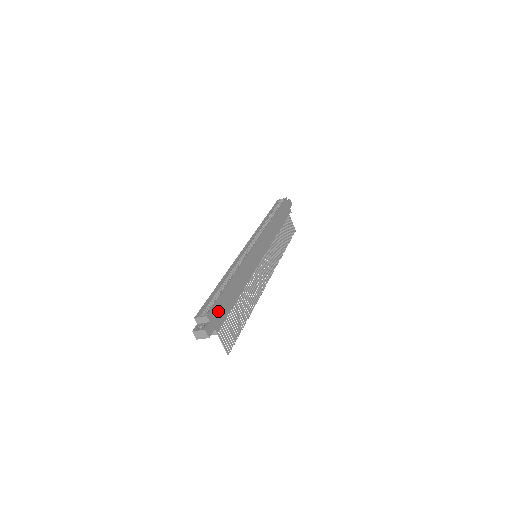
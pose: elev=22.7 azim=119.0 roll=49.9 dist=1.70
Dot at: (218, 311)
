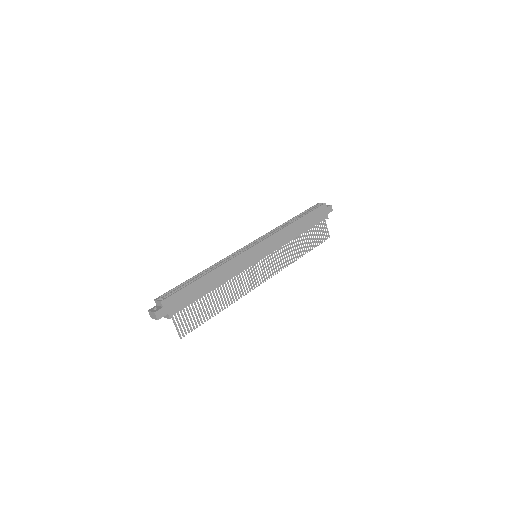
Dot at: (178, 299)
